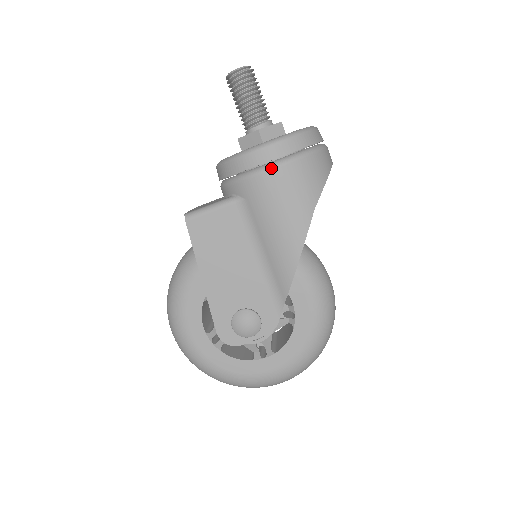
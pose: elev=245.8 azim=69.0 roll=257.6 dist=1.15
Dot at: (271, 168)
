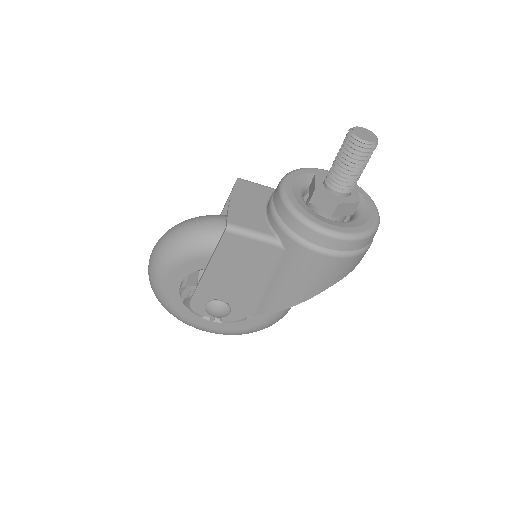
Dot at: (324, 253)
